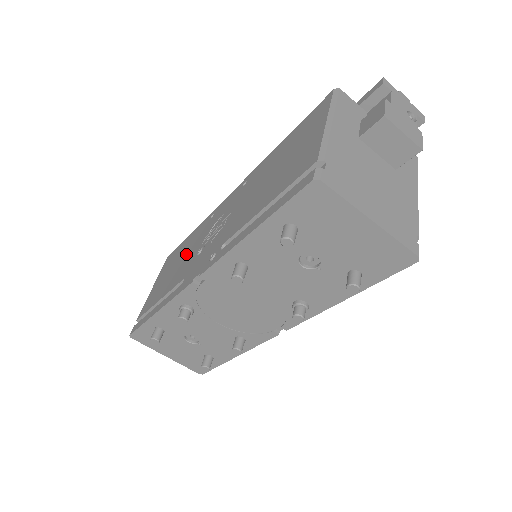
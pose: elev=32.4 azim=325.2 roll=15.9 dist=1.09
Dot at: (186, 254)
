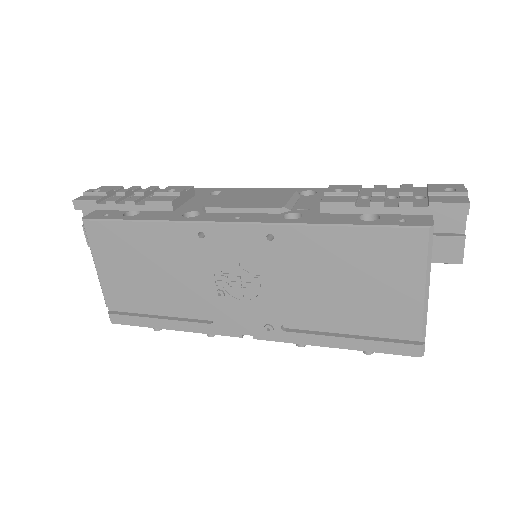
Dot at: (173, 269)
